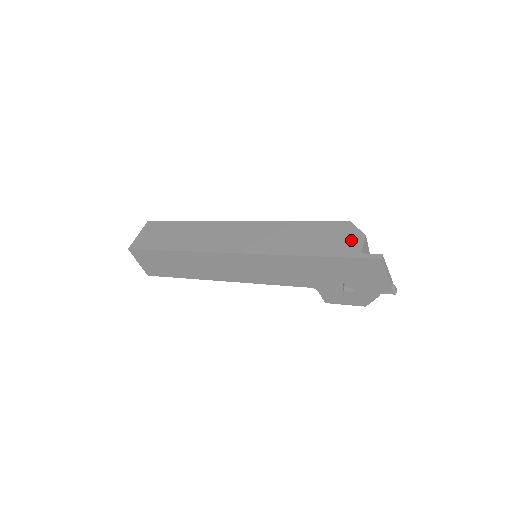
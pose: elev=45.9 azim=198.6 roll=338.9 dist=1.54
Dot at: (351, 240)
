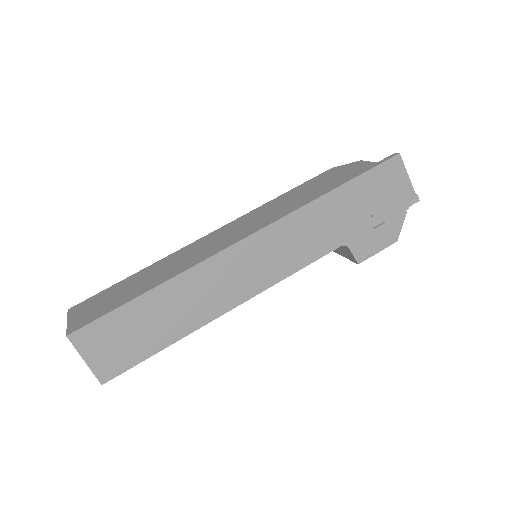
Dot at: (354, 167)
